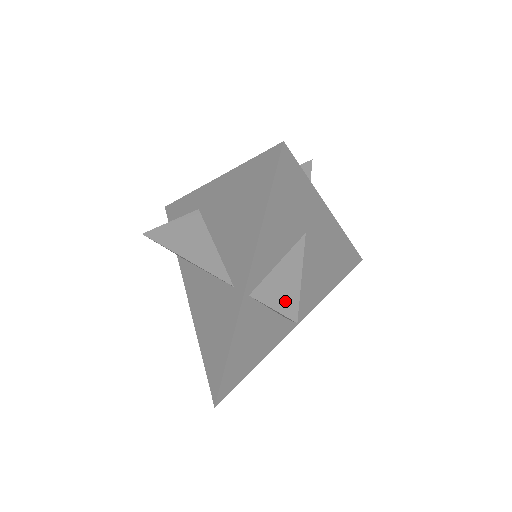
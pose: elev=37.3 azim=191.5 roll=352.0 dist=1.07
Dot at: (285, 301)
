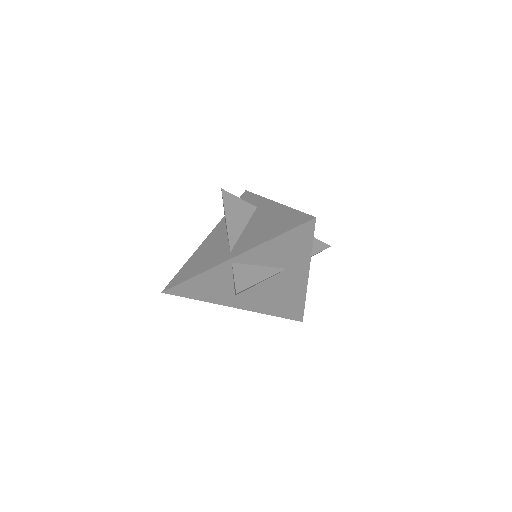
Dot at: (243, 281)
